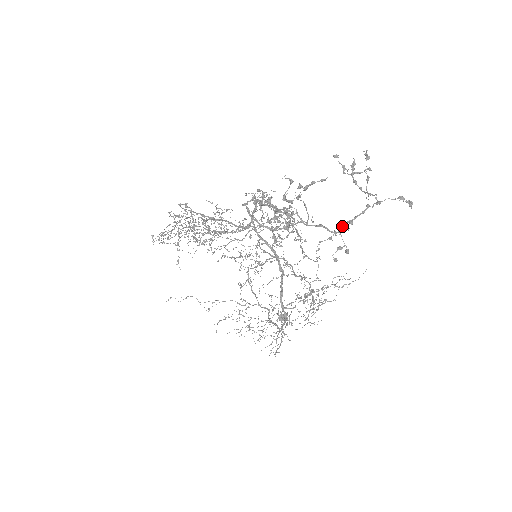
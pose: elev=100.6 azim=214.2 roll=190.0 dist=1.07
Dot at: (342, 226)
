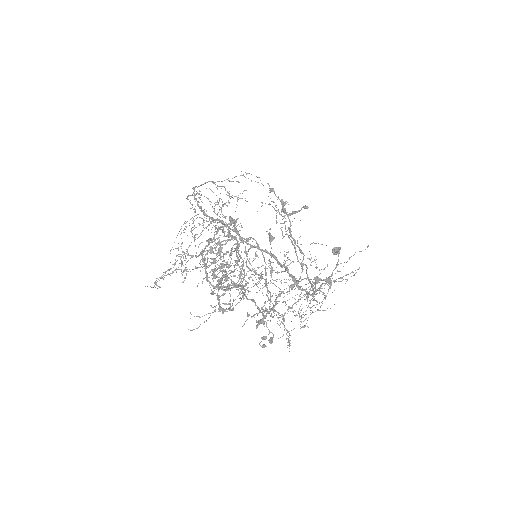
Dot at: occluded
